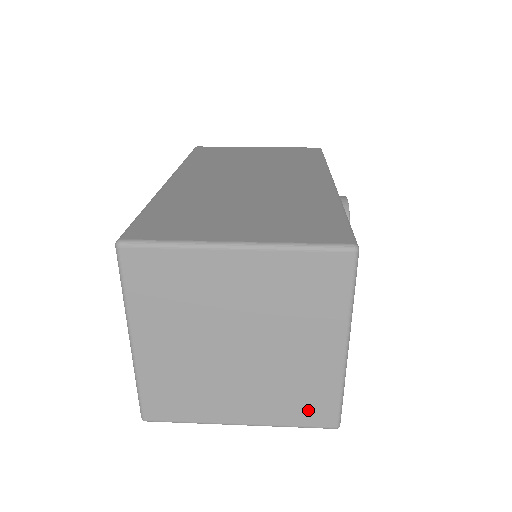
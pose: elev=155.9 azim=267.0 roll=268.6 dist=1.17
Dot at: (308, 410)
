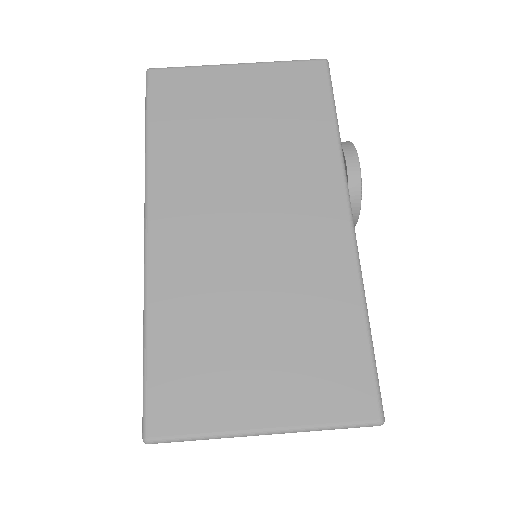
Dot at: occluded
